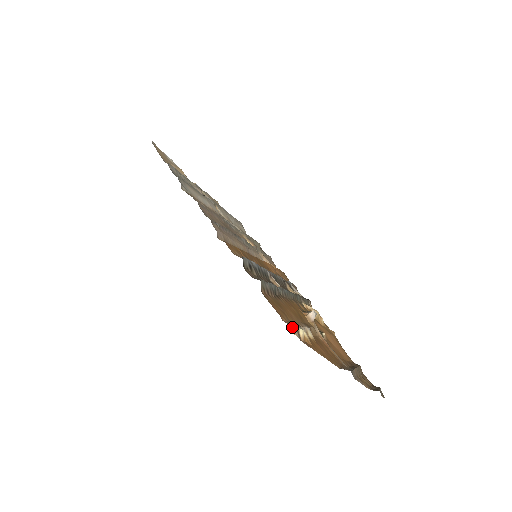
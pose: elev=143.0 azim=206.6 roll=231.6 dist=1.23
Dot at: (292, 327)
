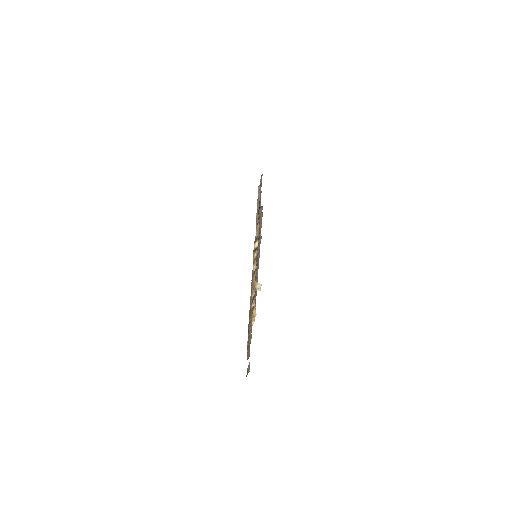
Dot at: (258, 229)
